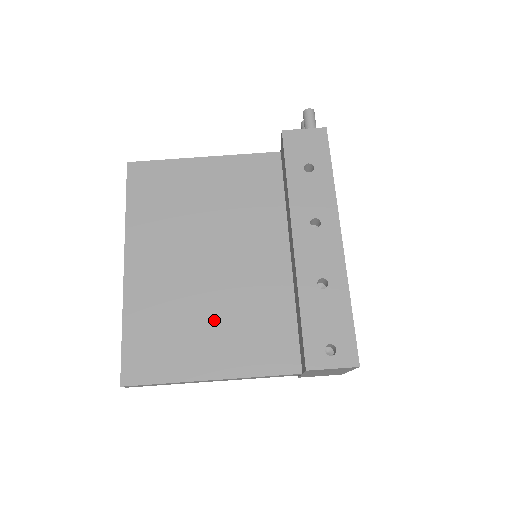
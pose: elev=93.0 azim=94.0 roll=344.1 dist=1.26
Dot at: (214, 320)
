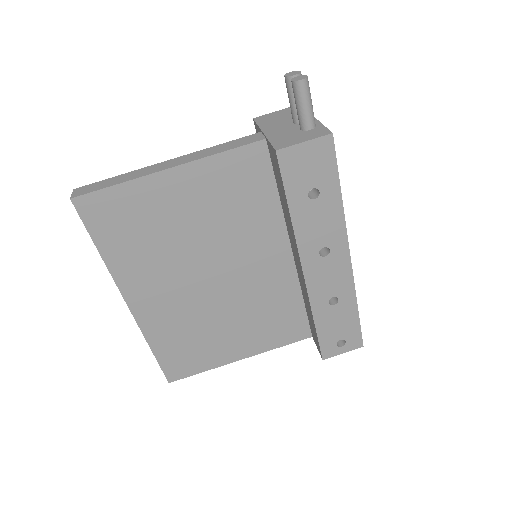
Dot at: (232, 323)
